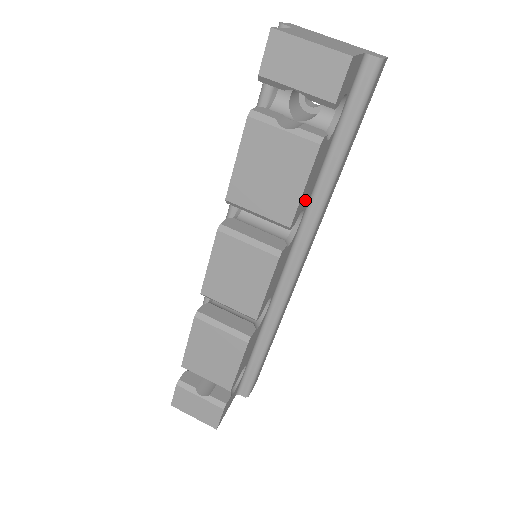
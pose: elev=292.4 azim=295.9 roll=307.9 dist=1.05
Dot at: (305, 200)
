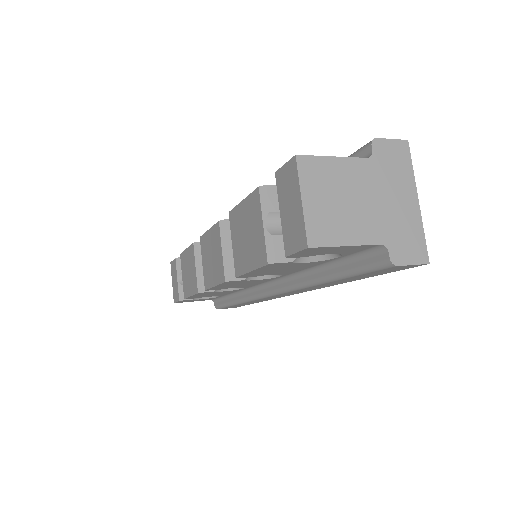
Dot at: (274, 273)
